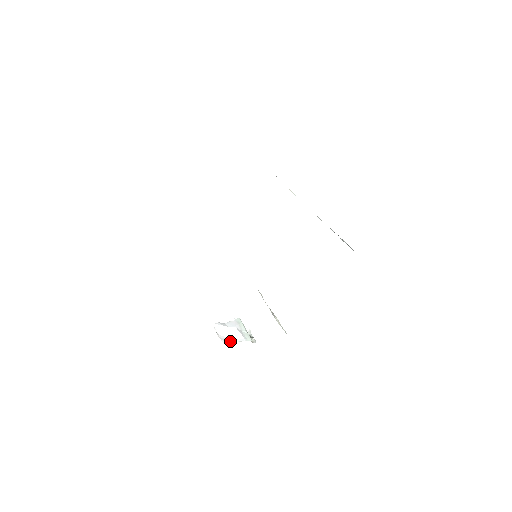
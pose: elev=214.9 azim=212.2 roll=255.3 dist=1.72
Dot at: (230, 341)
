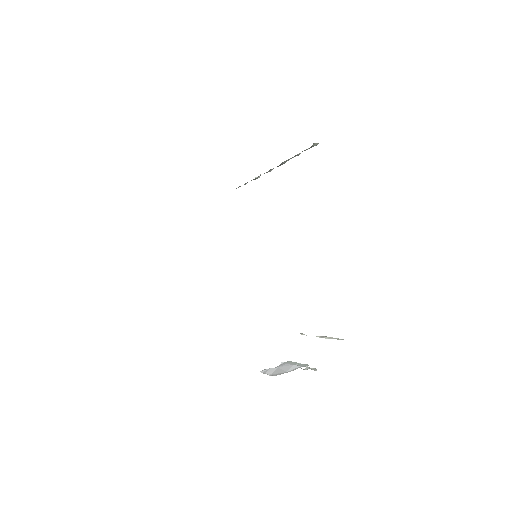
Dot at: occluded
